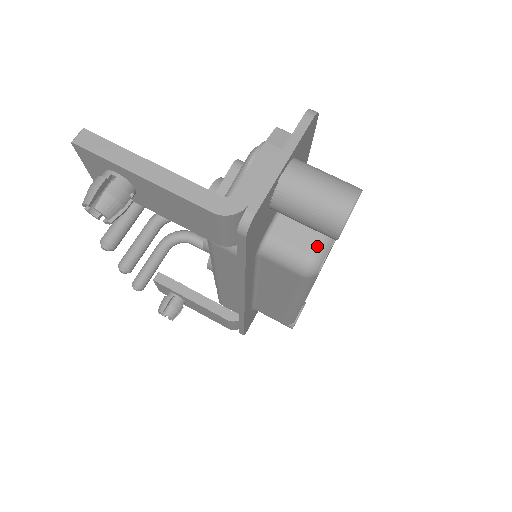
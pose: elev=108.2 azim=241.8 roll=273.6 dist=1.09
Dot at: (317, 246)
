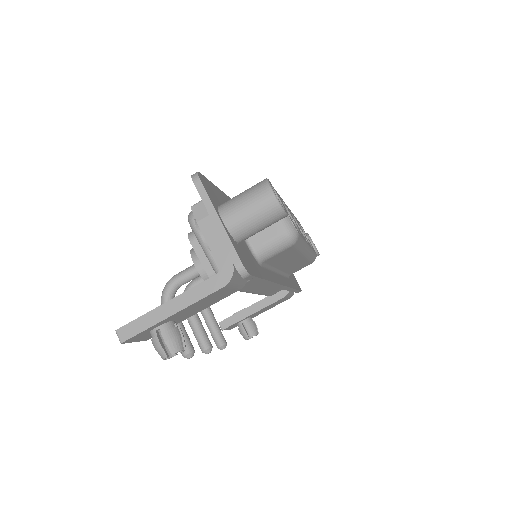
Dot at: (281, 224)
